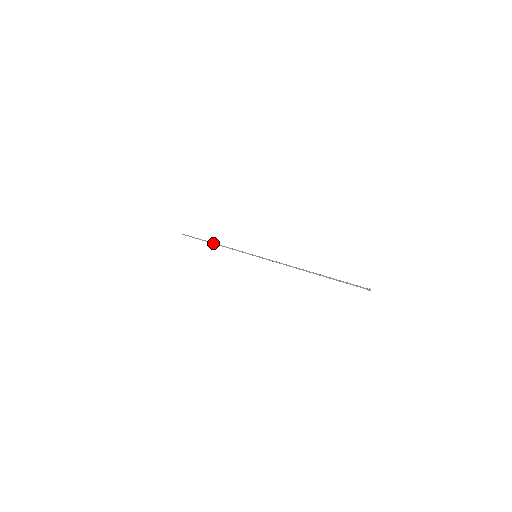
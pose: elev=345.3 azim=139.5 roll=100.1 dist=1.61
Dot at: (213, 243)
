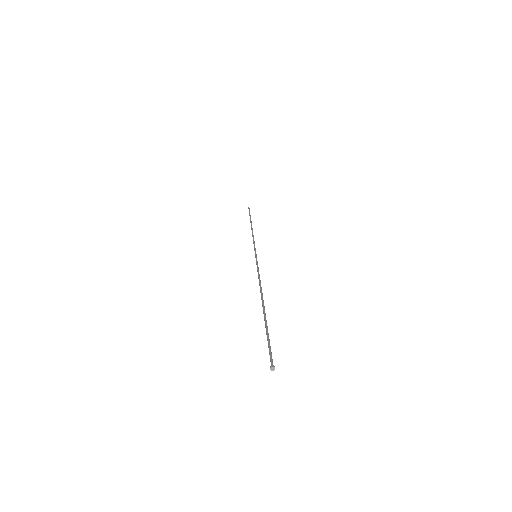
Dot at: occluded
